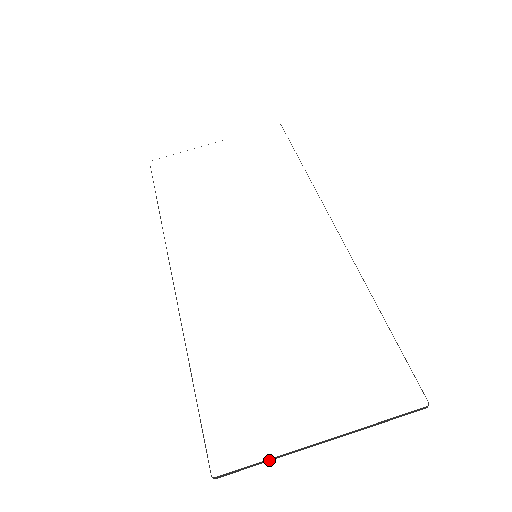
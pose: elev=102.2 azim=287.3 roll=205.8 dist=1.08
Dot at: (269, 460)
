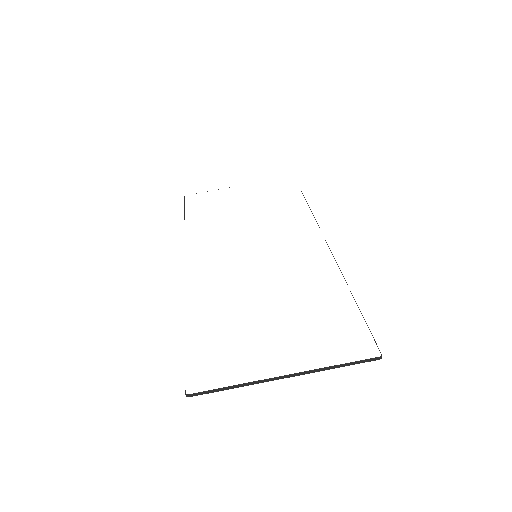
Dot at: (236, 386)
